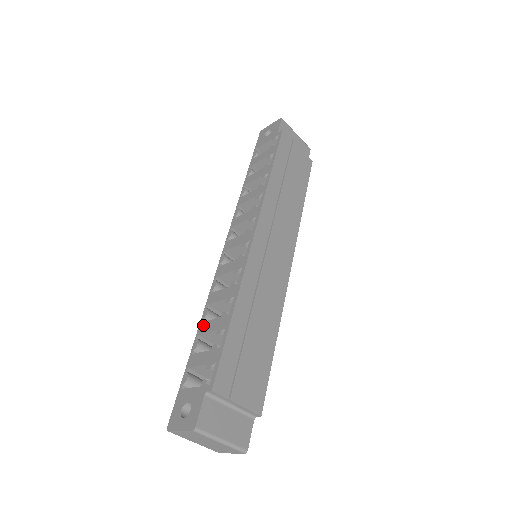
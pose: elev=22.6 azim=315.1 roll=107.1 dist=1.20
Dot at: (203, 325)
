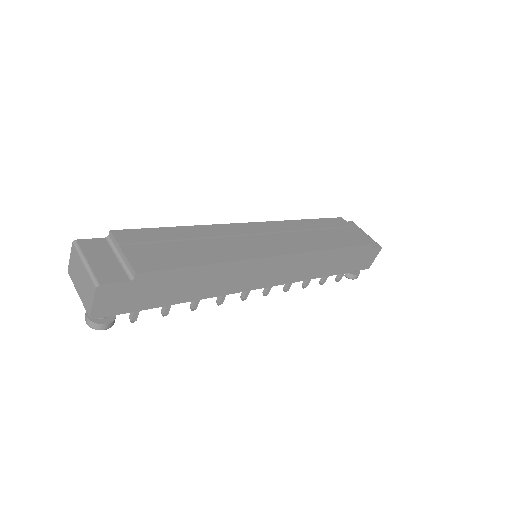
Dot at: occluded
